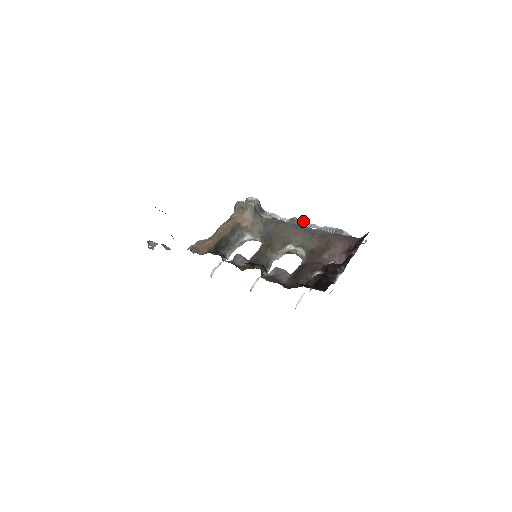
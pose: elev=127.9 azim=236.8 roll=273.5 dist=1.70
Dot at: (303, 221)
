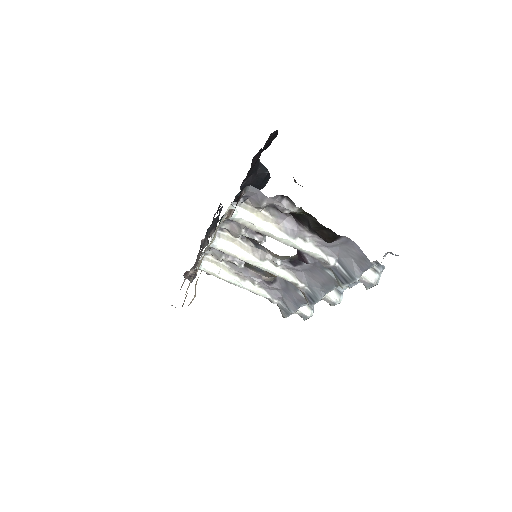
Dot at: occluded
